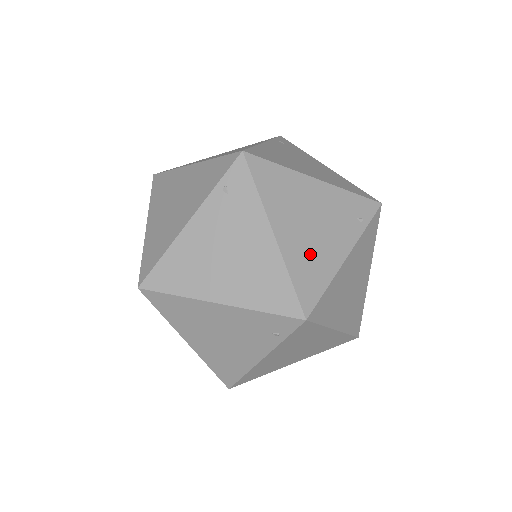
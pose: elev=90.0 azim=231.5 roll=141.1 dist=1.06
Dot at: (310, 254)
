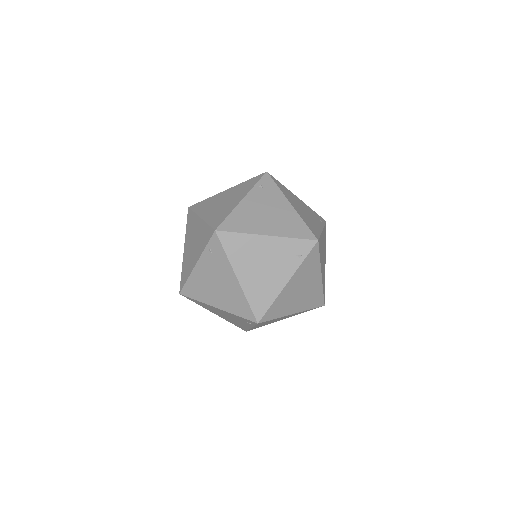
Dot at: (261, 285)
